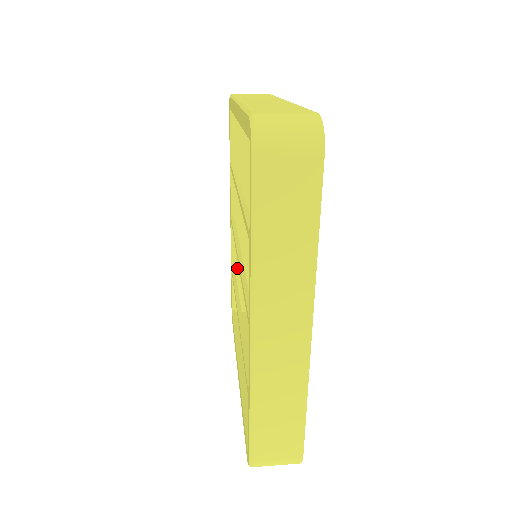
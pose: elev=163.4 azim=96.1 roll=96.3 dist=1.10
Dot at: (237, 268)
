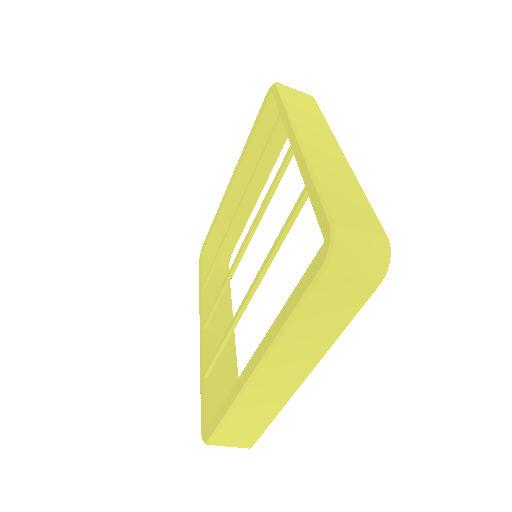
Dot at: (210, 377)
